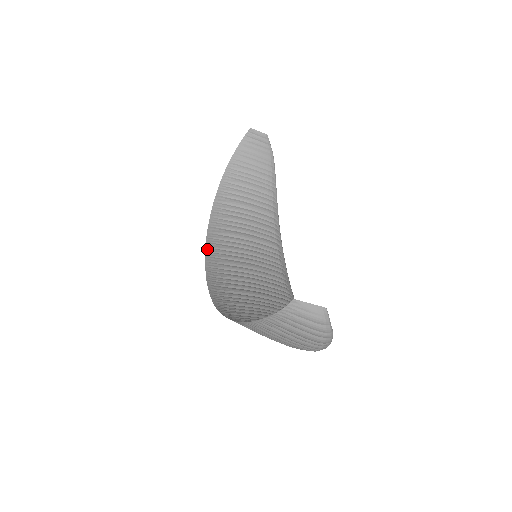
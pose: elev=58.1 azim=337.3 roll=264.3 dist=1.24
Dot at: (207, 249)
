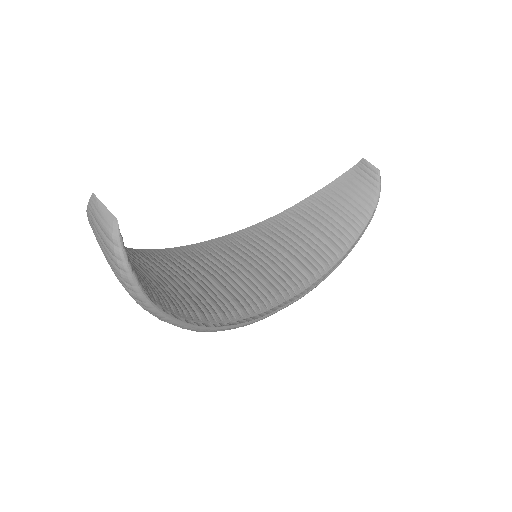
Dot at: (227, 236)
